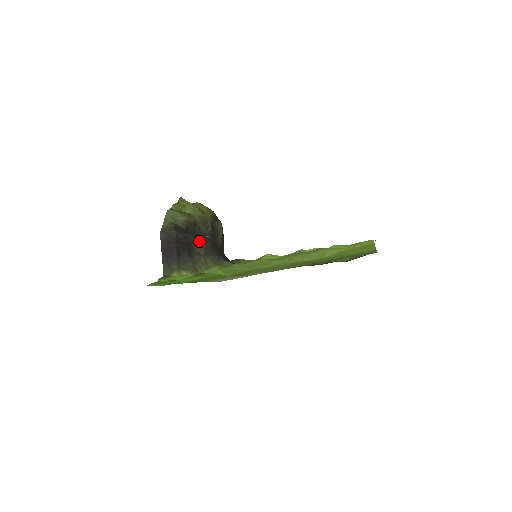
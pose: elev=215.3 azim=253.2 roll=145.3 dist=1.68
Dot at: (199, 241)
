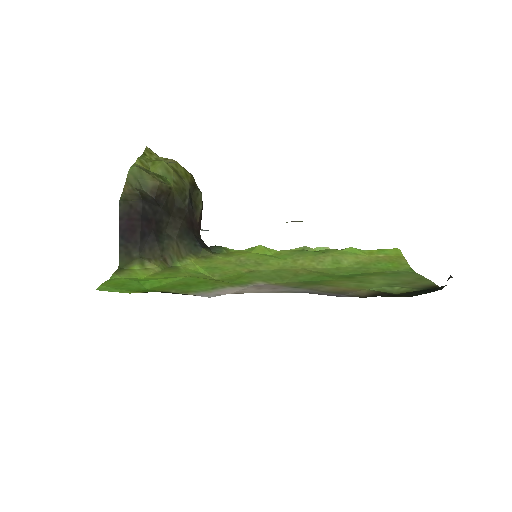
Dot at: (172, 218)
